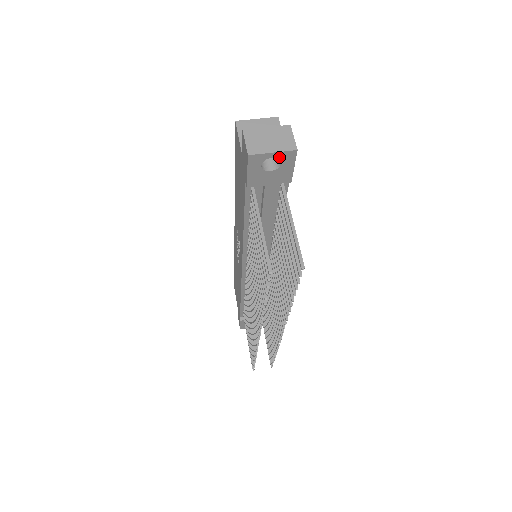
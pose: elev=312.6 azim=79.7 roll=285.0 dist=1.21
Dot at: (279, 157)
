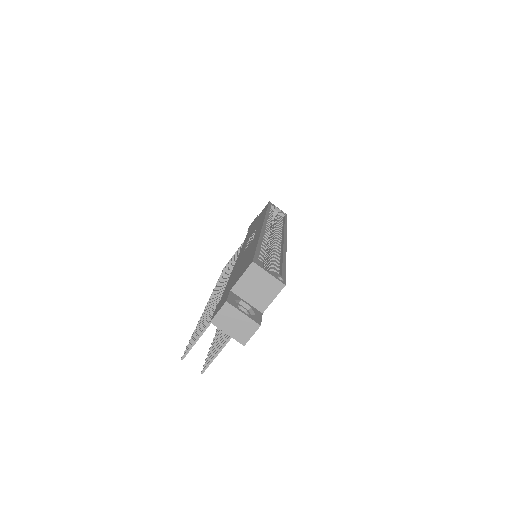
Dot at: (233, 334)
